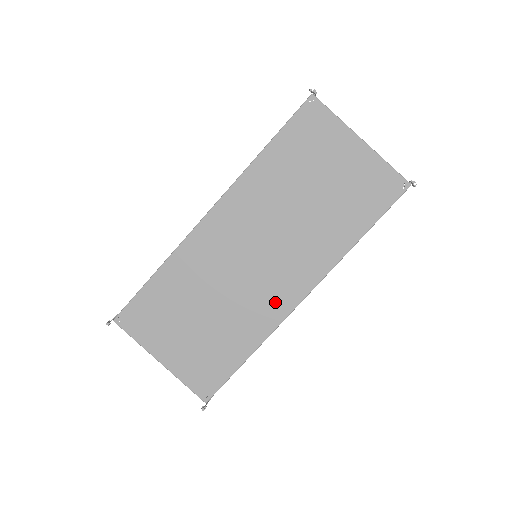
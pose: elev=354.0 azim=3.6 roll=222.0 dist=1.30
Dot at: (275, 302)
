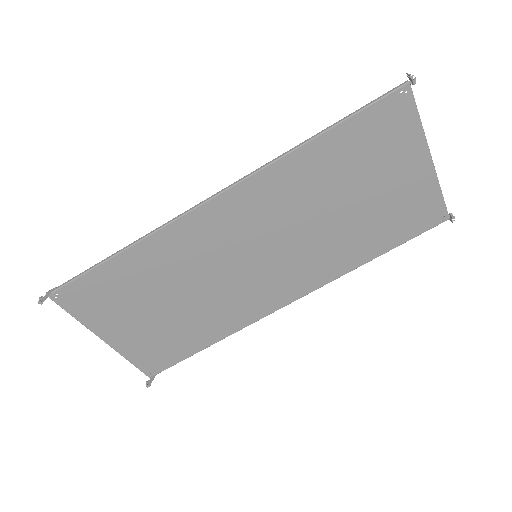
Dot at: (259, 302)
